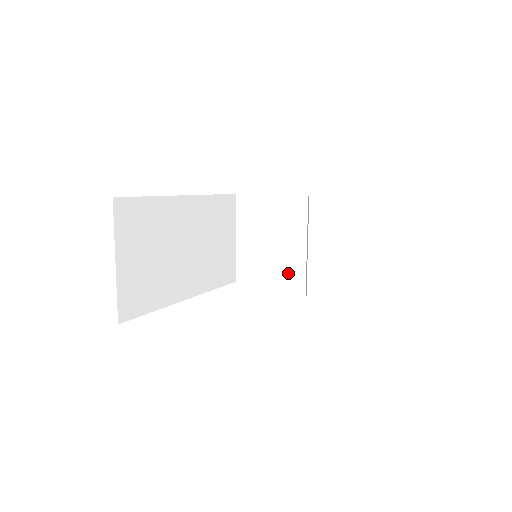
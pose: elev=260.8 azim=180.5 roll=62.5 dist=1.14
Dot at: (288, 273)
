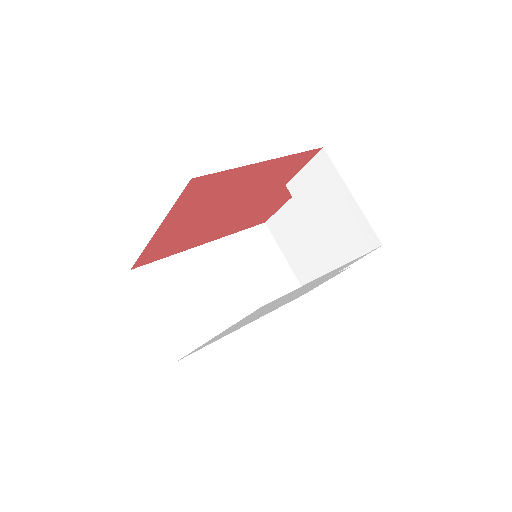
Dot at: occluded
